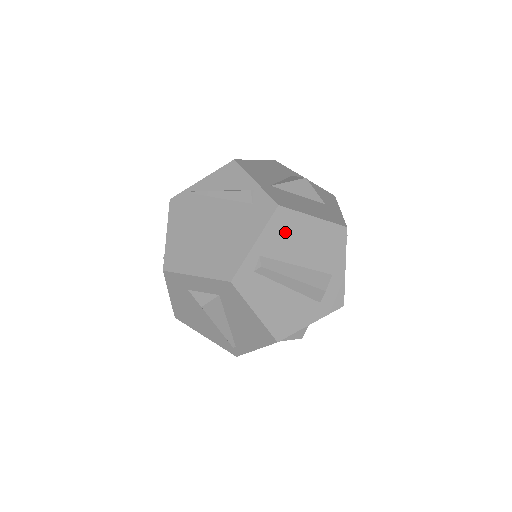
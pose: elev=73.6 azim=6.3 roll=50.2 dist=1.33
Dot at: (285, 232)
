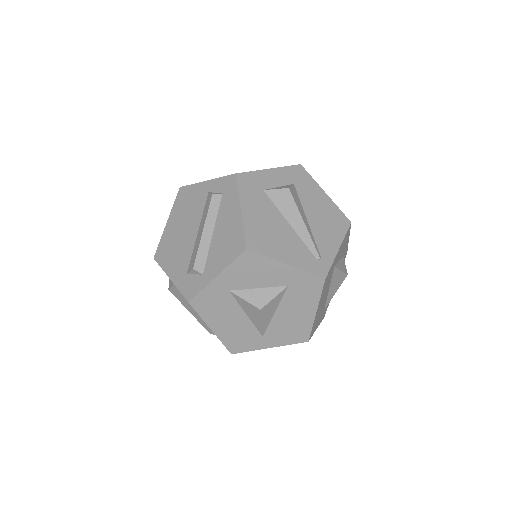
Dot at: occluded
